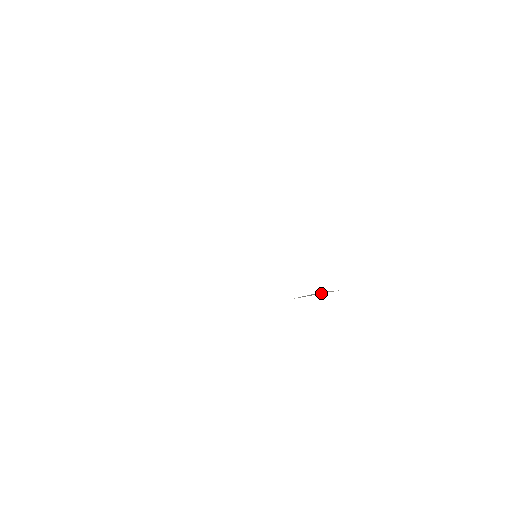
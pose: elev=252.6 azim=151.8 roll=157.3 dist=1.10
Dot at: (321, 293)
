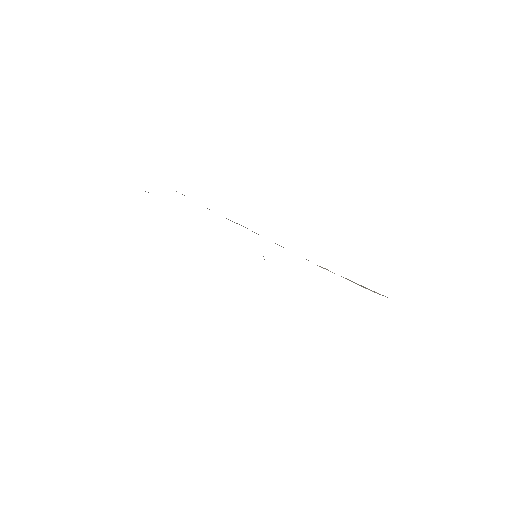
Dot at: occluded
